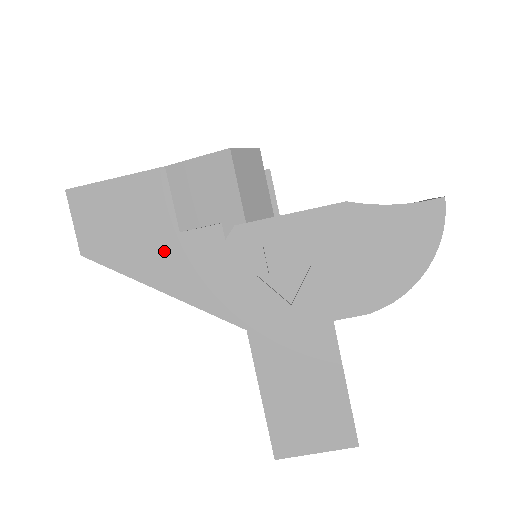
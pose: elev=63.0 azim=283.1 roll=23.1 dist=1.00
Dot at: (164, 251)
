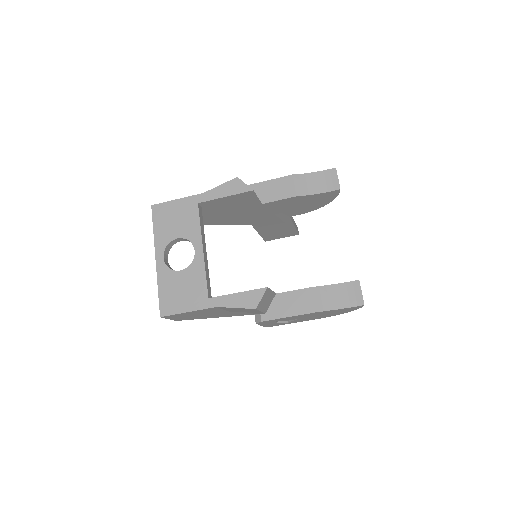
Dot at: (221, 314)
